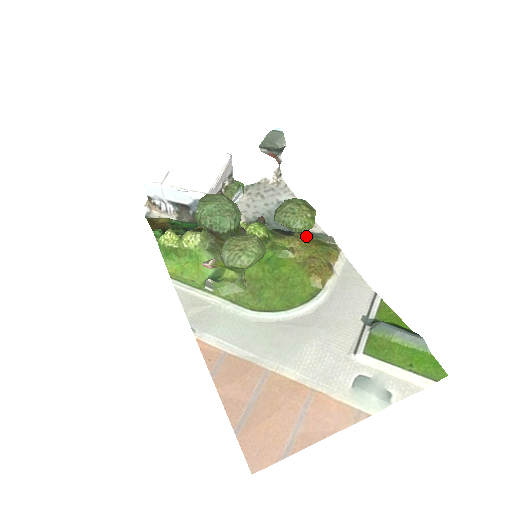
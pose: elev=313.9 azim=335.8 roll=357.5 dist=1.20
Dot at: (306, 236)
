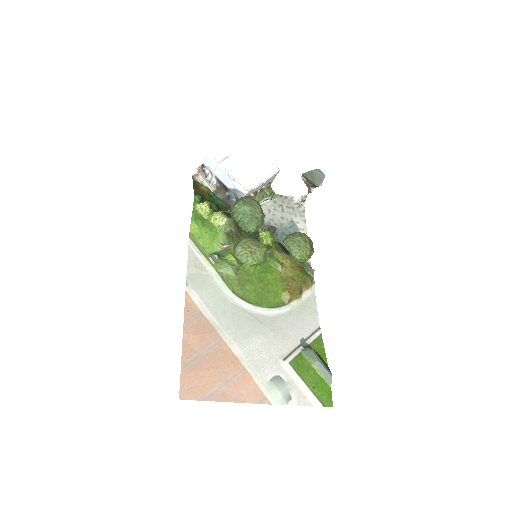
Dot at: occluded
